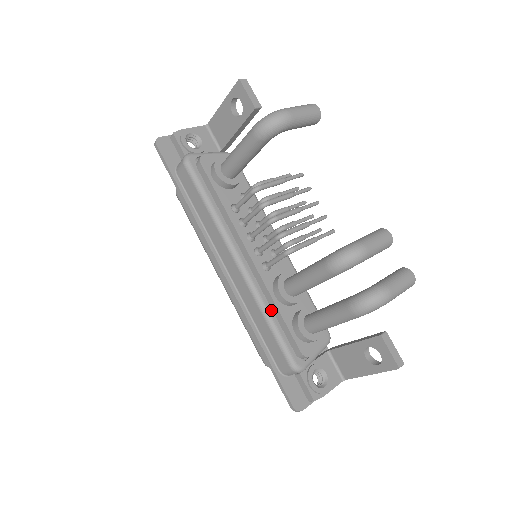
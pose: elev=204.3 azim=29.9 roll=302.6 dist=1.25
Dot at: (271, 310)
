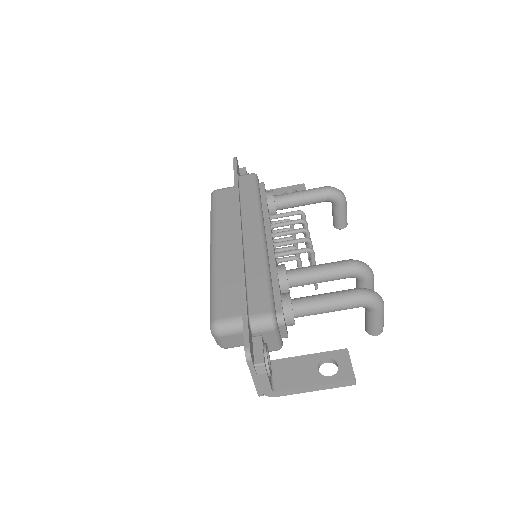
Dot at: (271, 273)
